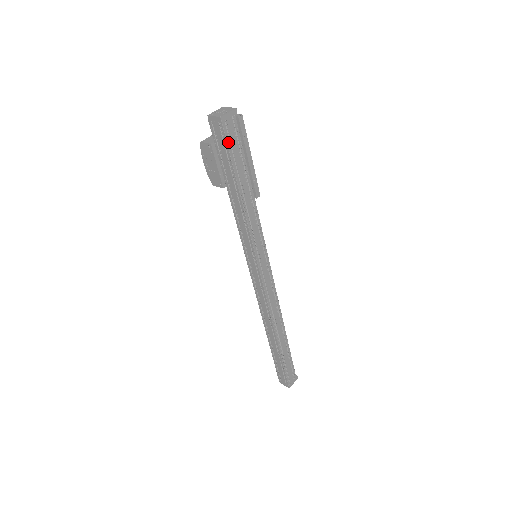
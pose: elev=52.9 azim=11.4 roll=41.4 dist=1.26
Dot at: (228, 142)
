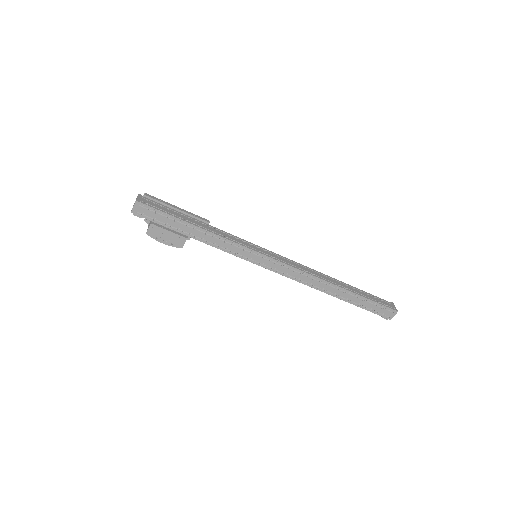
Dot at: (156, 208)
